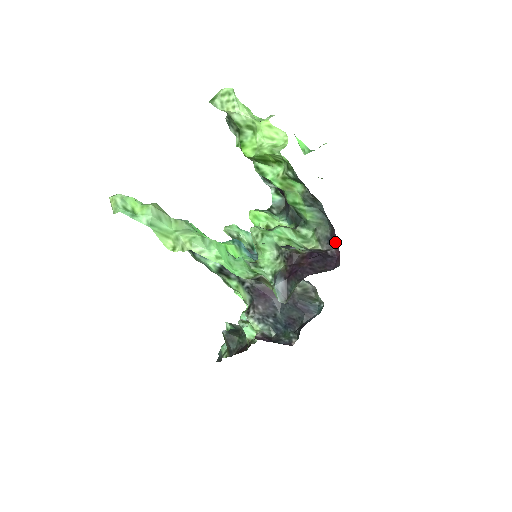
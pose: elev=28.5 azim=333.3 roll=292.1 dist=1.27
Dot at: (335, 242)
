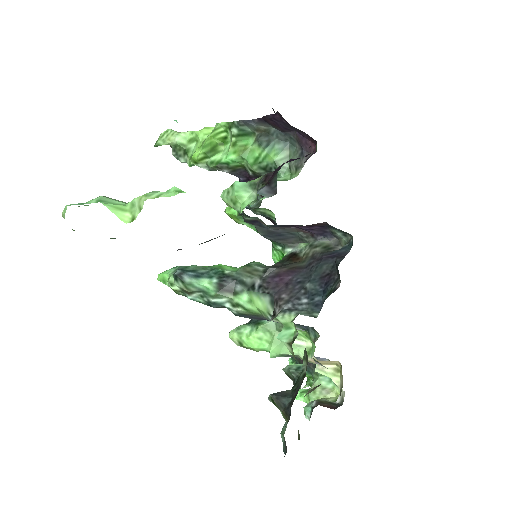
Dot at: (305, 143)
